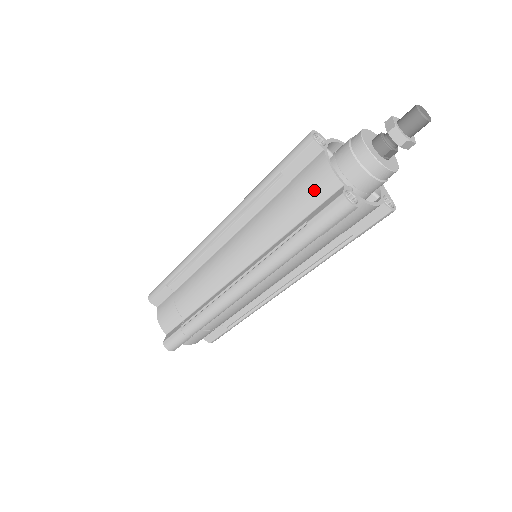
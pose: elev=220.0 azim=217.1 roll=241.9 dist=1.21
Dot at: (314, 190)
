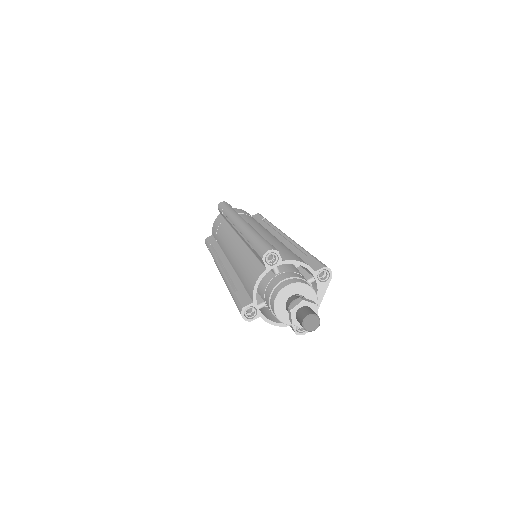
Dot at: (248, 282)
